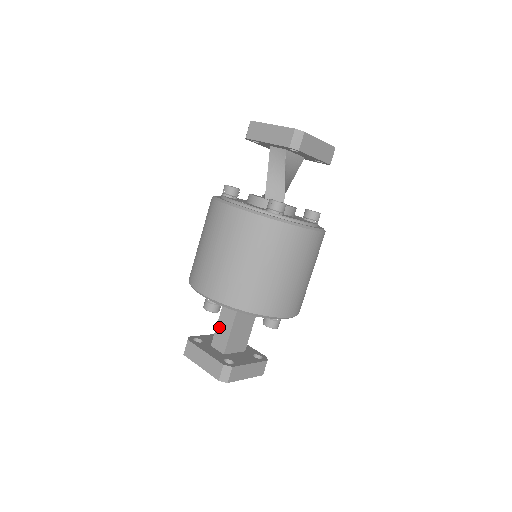
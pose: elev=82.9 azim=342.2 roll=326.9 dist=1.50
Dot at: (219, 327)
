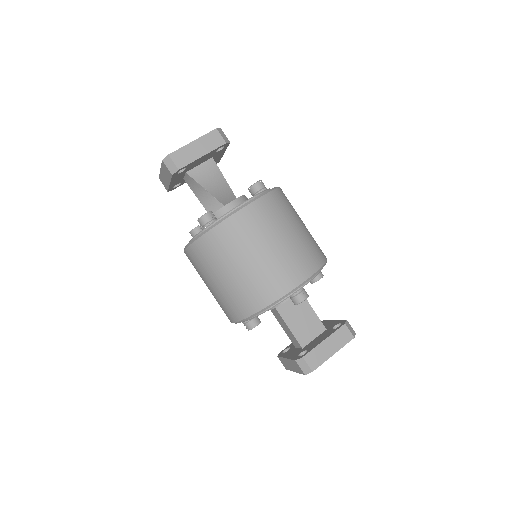
Dot at: (284, 330)
